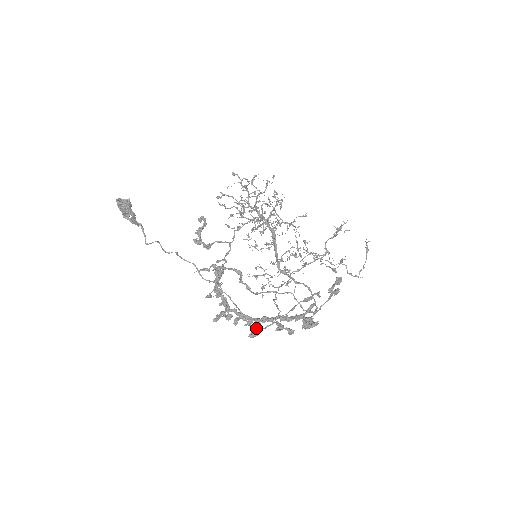
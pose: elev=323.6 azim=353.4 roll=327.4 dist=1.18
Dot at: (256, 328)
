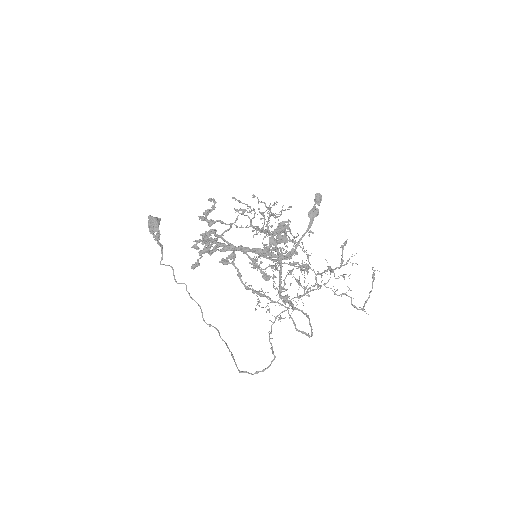
Dot at: (229, 258)
